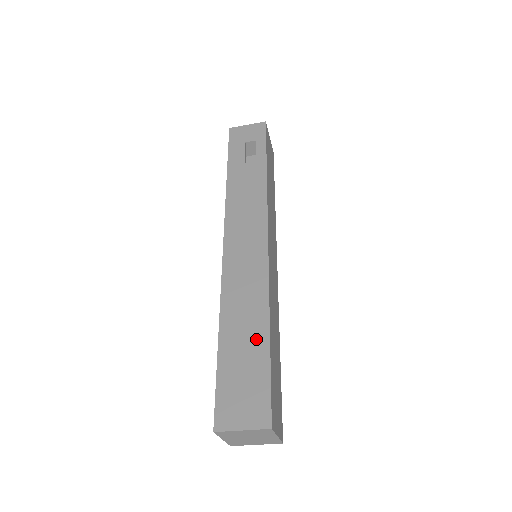
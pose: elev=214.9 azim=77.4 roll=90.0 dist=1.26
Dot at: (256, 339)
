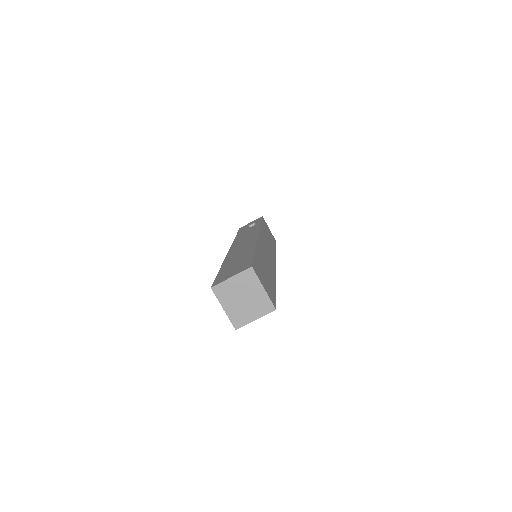
Dot at: (246, 255)
